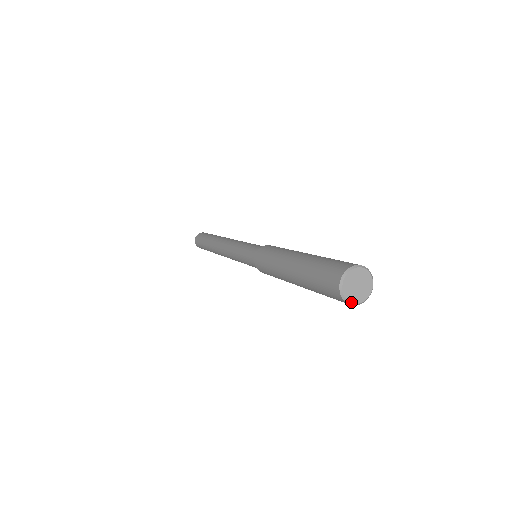
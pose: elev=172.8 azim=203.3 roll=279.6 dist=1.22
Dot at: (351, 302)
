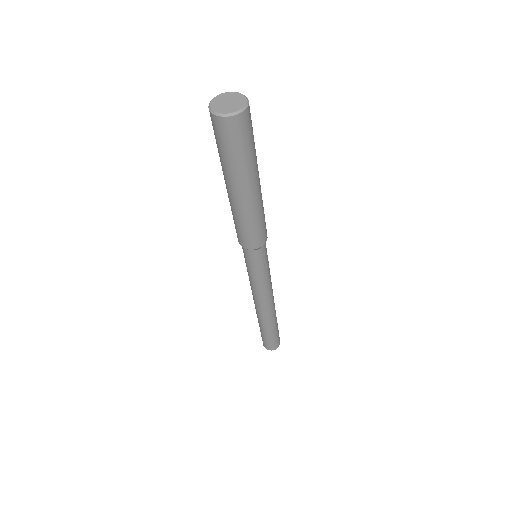
Dot at: (226, 113)
